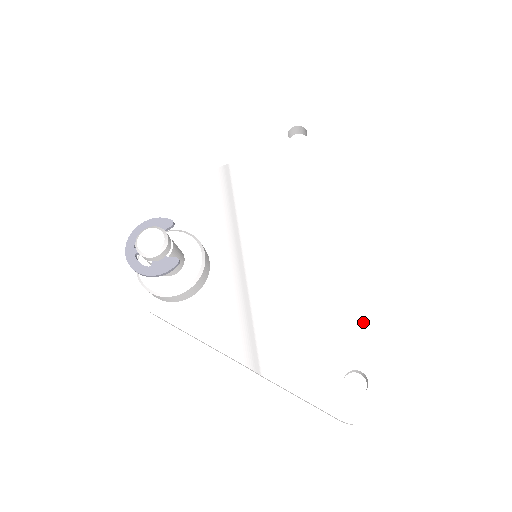
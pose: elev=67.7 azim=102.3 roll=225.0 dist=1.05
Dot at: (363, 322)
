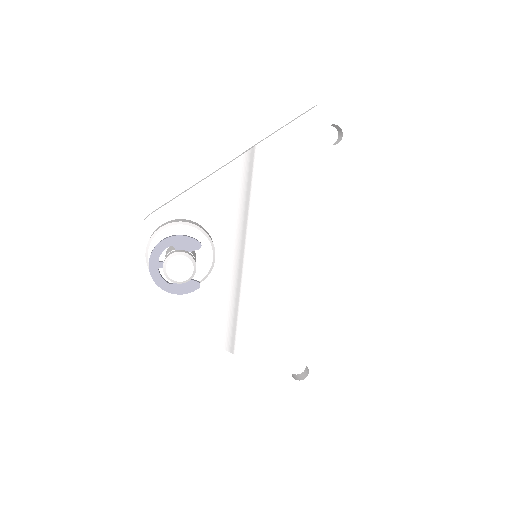
Dot at: (322, 332)
